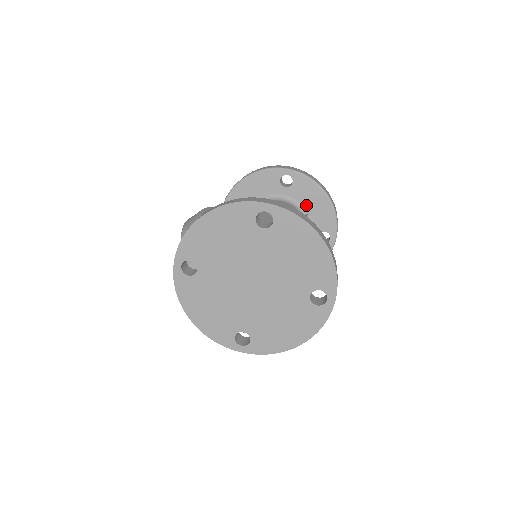
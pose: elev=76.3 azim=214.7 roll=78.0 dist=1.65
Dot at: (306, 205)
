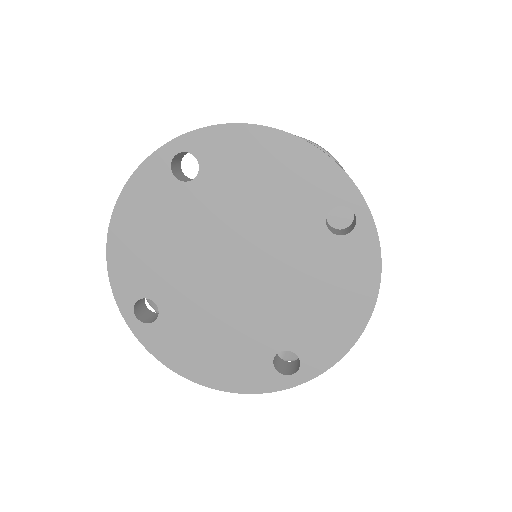
Dot at: occluded
